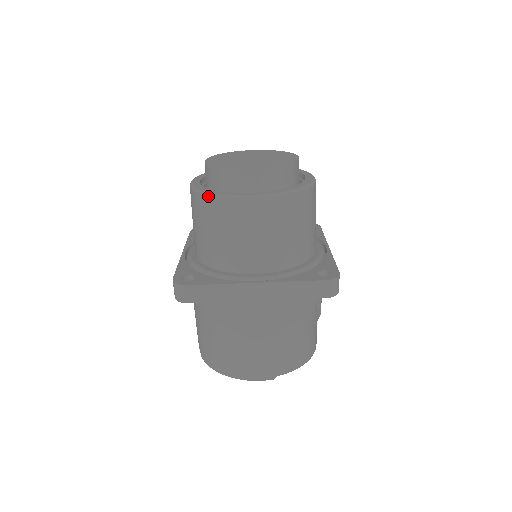
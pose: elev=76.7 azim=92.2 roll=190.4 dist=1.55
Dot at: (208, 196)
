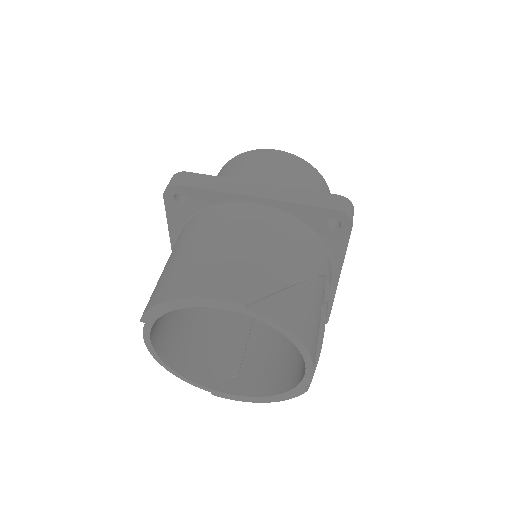
Dot at: (234, 157)
